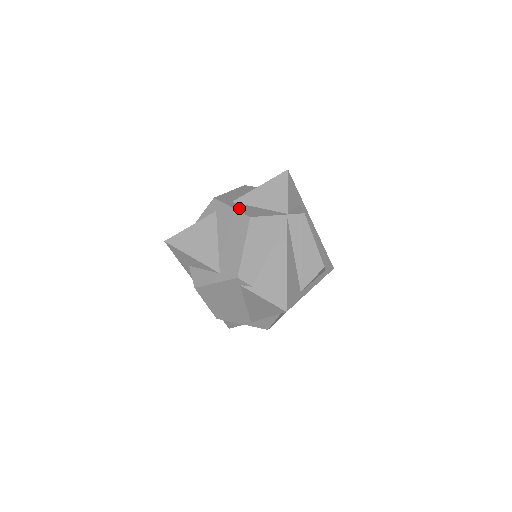
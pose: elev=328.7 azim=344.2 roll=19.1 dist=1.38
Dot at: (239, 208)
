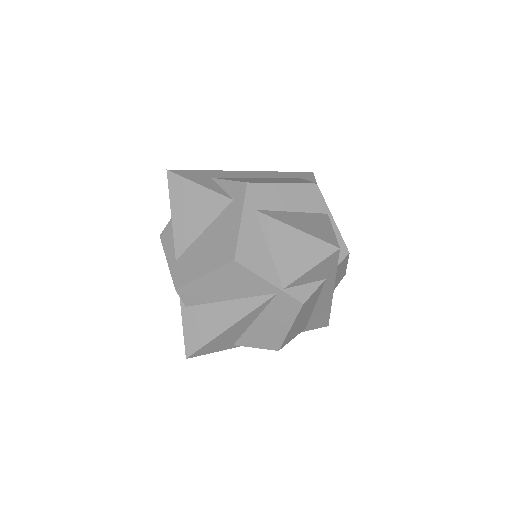
Dot at: (246, 231)
